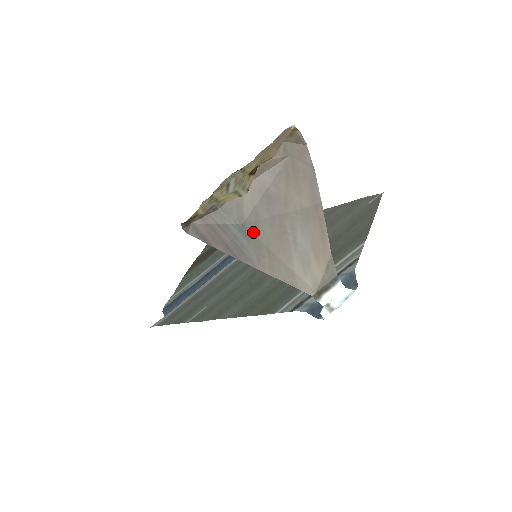
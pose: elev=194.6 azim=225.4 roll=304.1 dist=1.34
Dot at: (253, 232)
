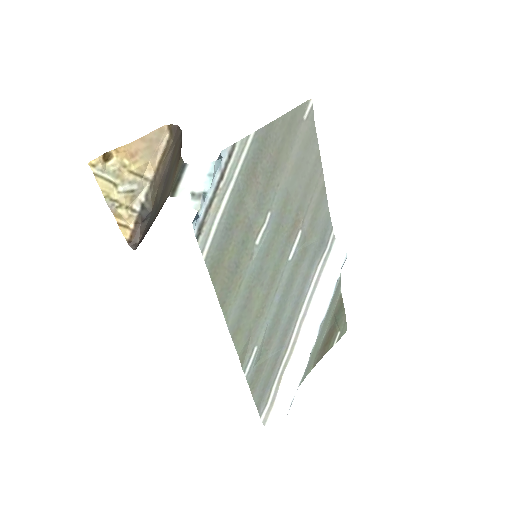
Dot at: occluded
